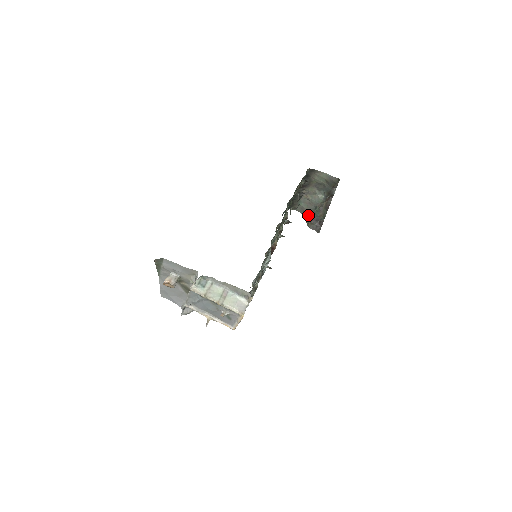
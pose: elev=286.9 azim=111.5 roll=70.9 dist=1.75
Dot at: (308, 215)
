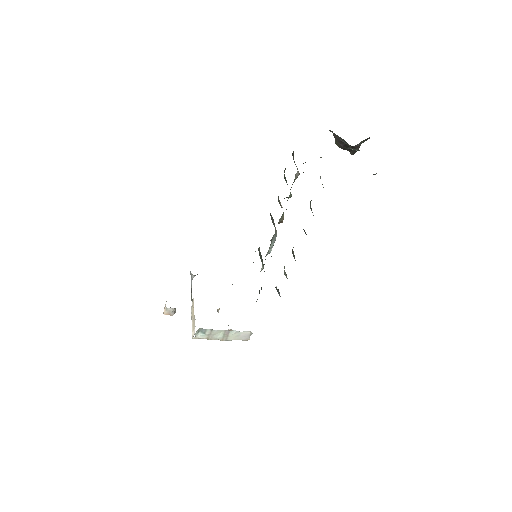
Dot at: (336, 138)
